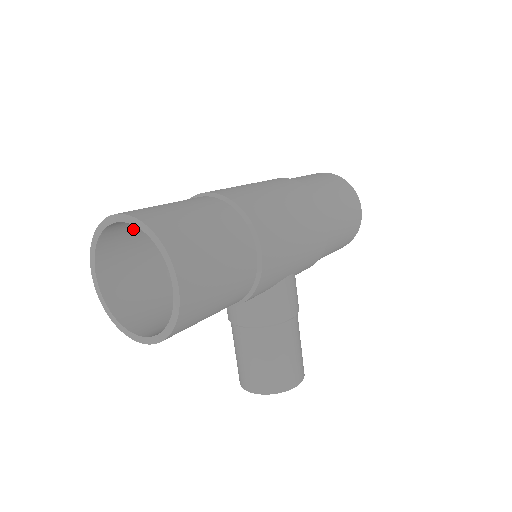
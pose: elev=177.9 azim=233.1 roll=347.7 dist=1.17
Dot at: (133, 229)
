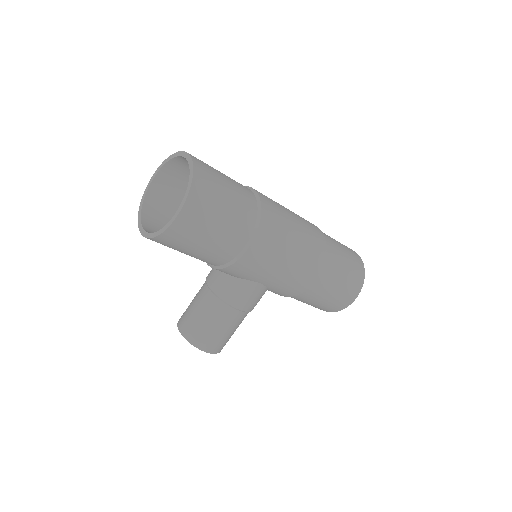
Dot at: occluded
